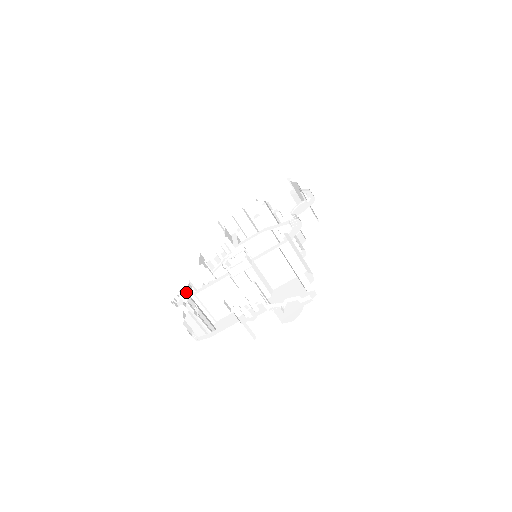
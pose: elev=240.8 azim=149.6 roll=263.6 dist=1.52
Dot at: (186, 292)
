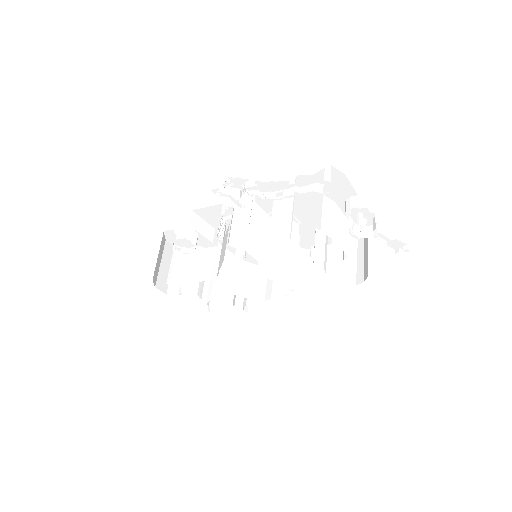
Dot at: occluded
